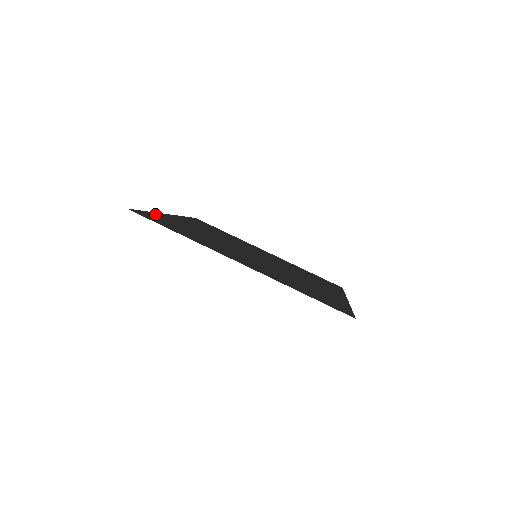
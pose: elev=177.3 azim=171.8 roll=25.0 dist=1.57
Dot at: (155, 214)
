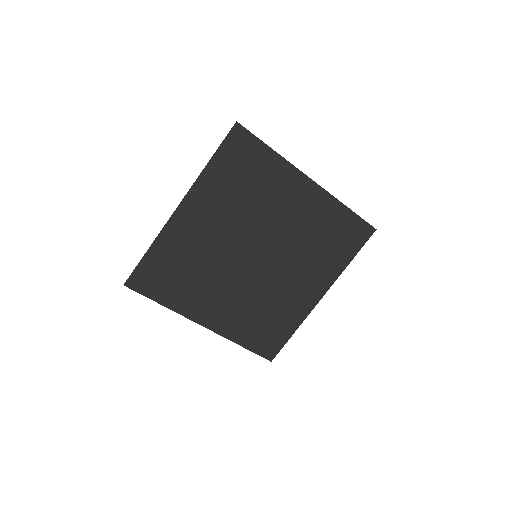
Dot at: (167, 302)
